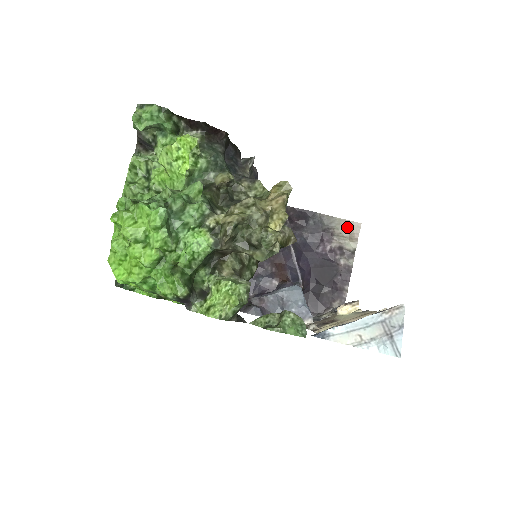
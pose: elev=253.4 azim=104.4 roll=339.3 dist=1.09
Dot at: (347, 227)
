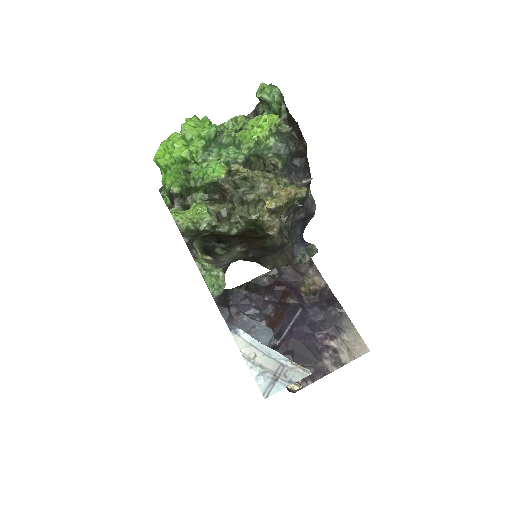
Dot at: (356, 342)
